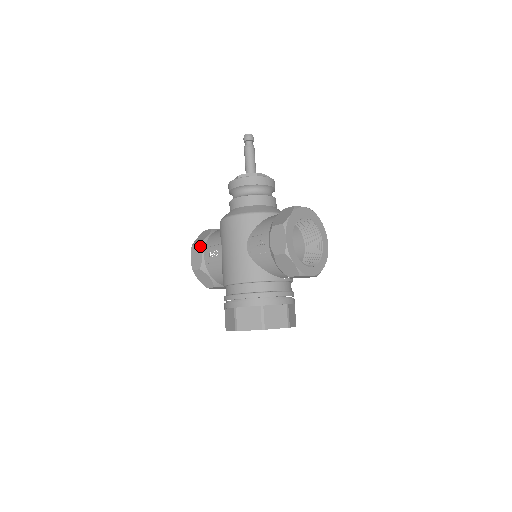
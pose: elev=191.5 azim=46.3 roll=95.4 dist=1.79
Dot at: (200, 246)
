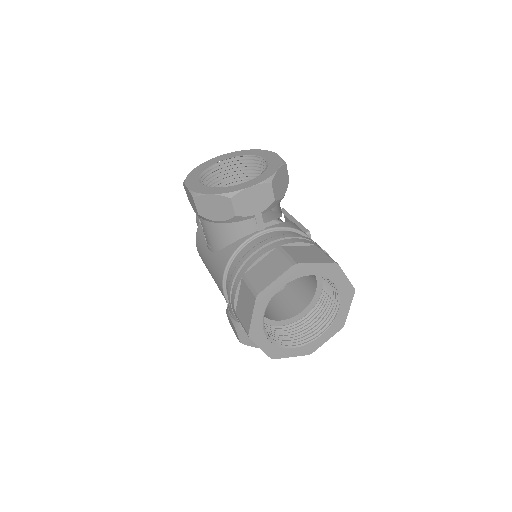
Dot at: (226, 312)
